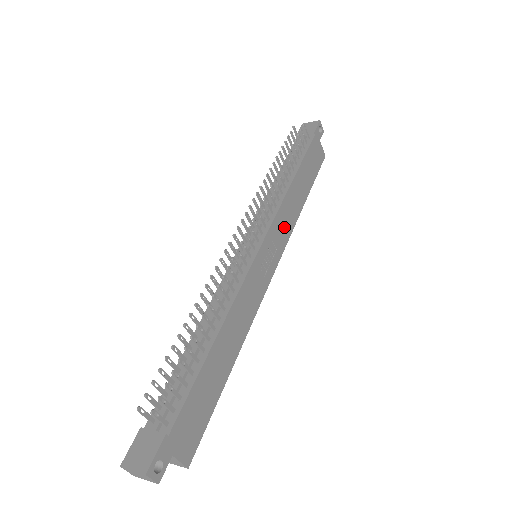
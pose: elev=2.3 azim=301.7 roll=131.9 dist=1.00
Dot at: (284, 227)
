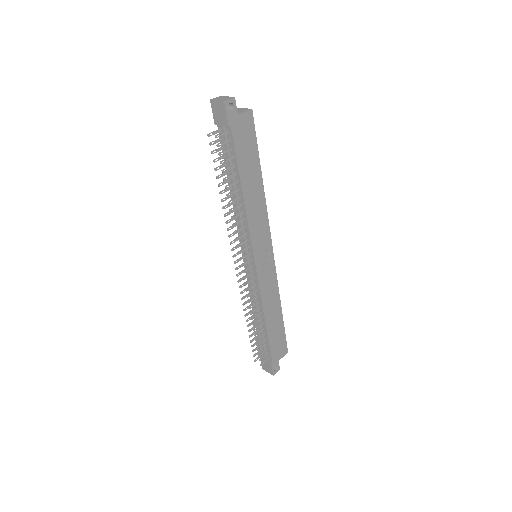
Dot at: (260, 226)
